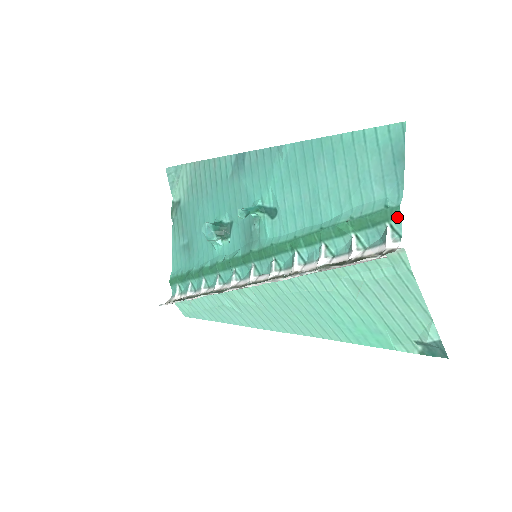
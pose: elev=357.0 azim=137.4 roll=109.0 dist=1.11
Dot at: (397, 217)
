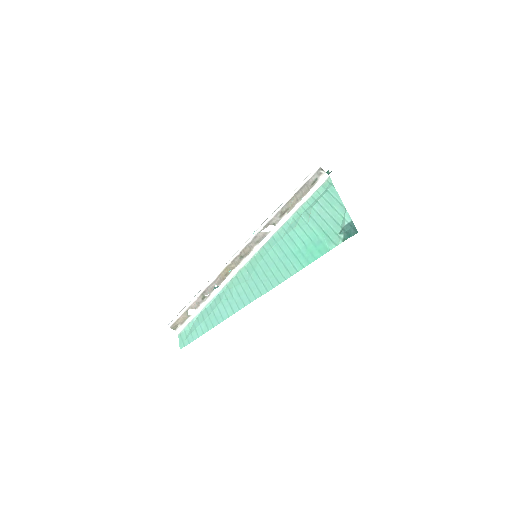
Dot at: (328, 173)
